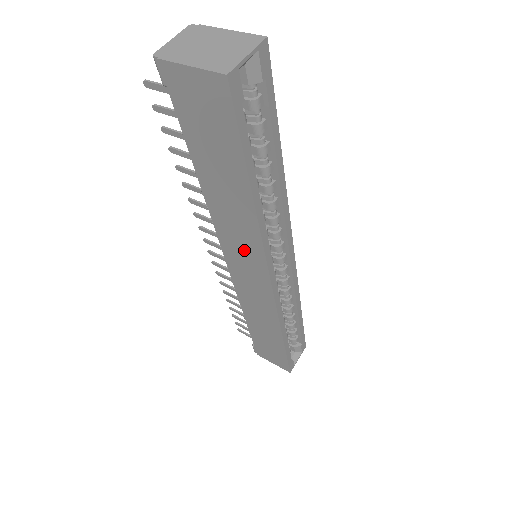
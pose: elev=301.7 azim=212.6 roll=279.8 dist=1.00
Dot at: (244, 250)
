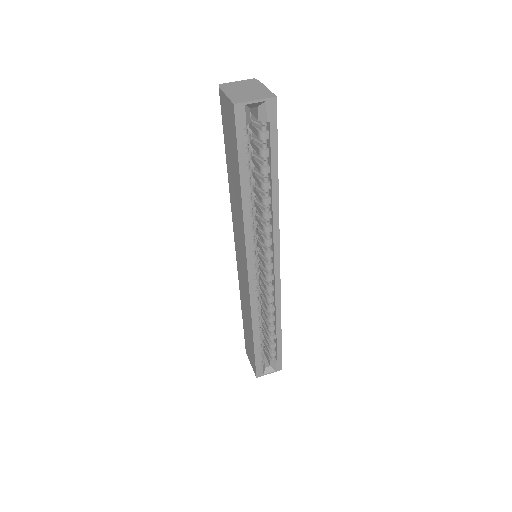
Dot at: (240, 239)
